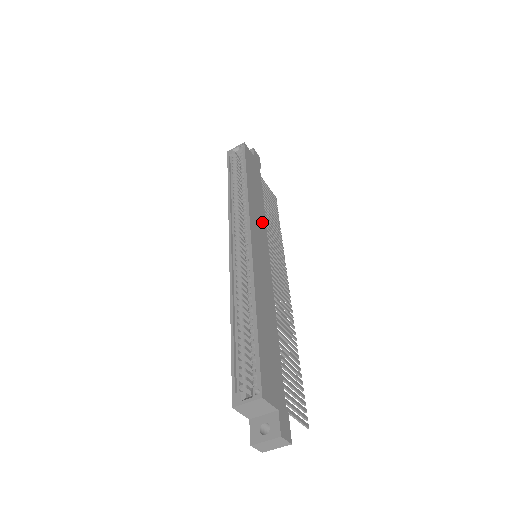
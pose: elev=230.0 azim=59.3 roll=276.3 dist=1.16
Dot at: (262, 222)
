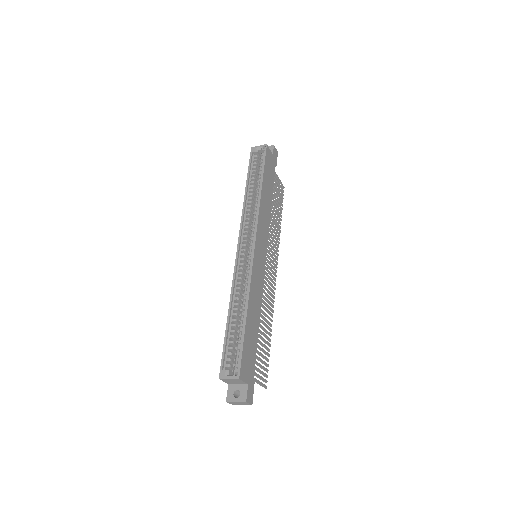
Dot at: (266, 226)
